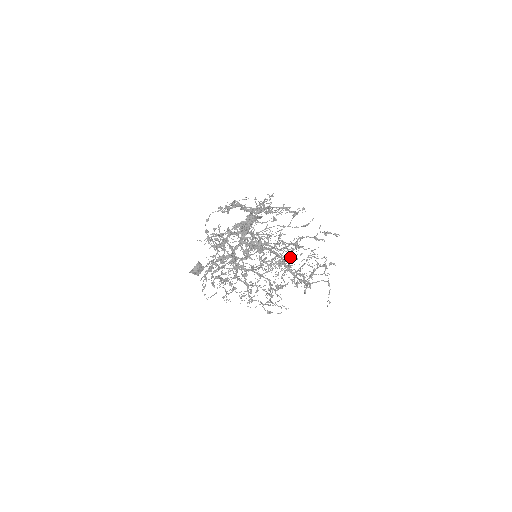
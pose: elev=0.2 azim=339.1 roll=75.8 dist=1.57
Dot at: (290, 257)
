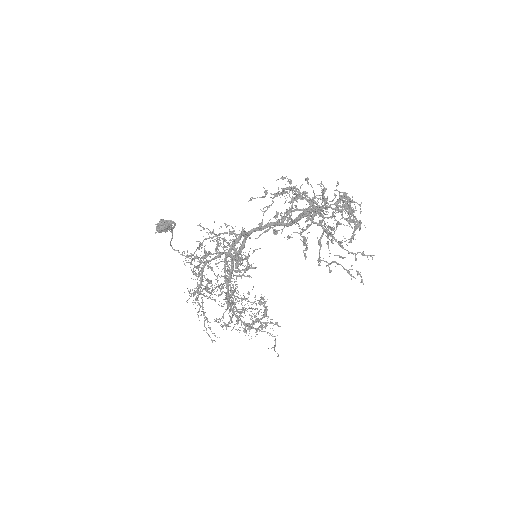
Dot at: occluded
